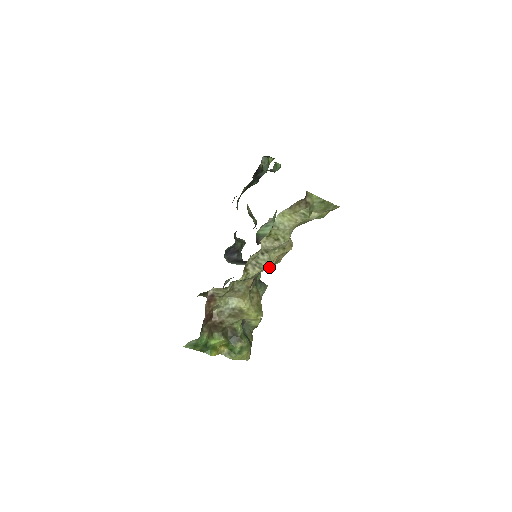
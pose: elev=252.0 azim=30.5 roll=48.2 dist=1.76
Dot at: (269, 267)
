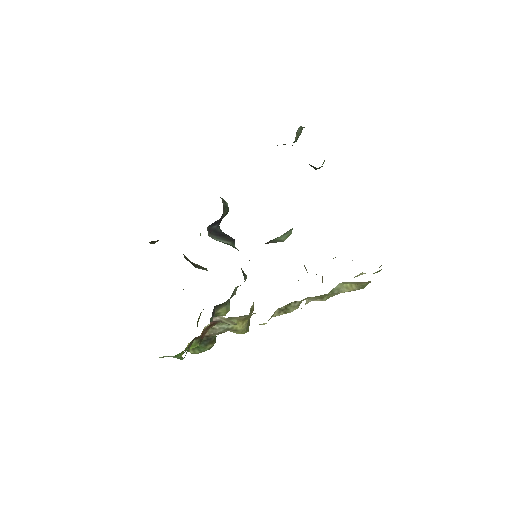
Dot at: occluded
